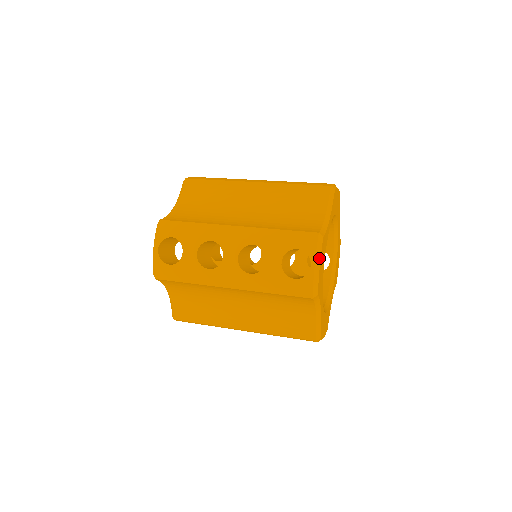
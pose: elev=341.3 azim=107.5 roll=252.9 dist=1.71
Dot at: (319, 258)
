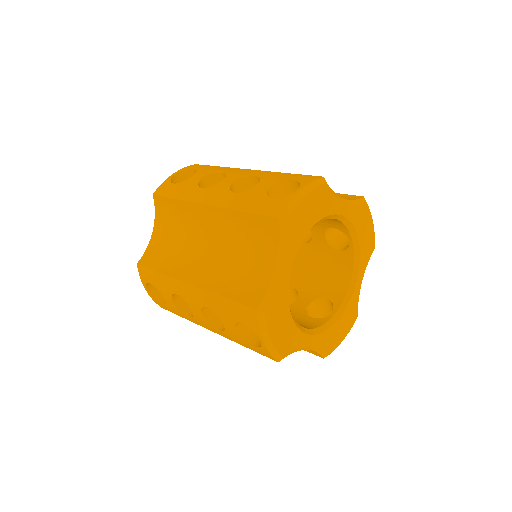
Dot at: (310, 189)
